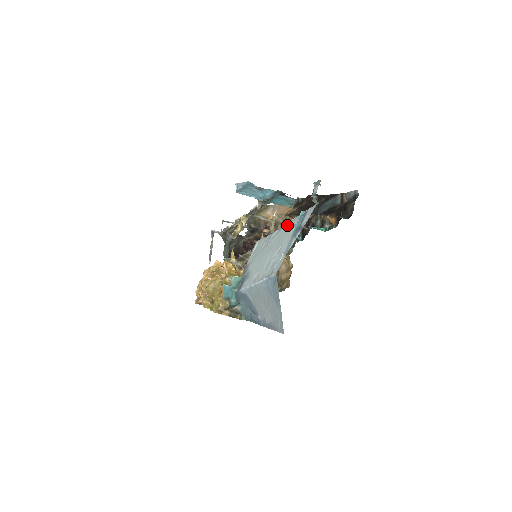
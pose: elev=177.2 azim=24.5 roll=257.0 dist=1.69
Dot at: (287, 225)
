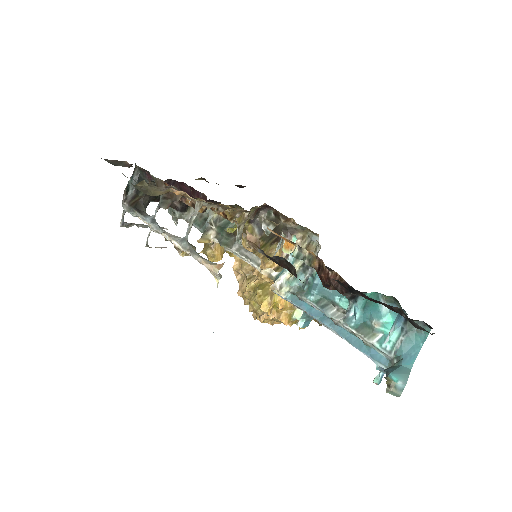
Dot at: occluded
